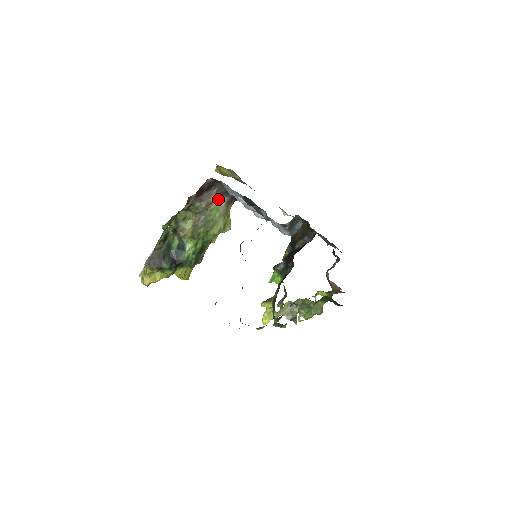
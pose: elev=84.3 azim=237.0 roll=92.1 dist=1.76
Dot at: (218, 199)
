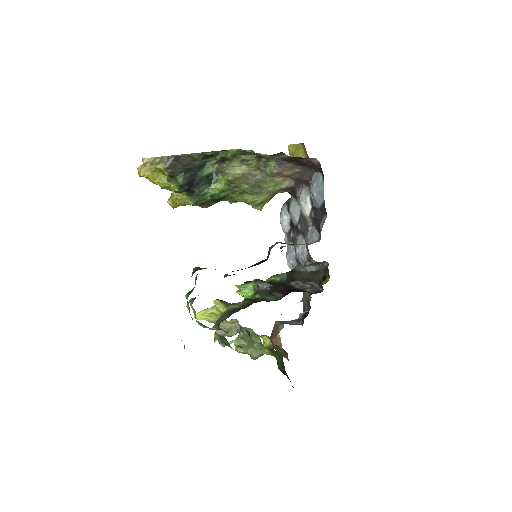
Dot at: (288, 178)
